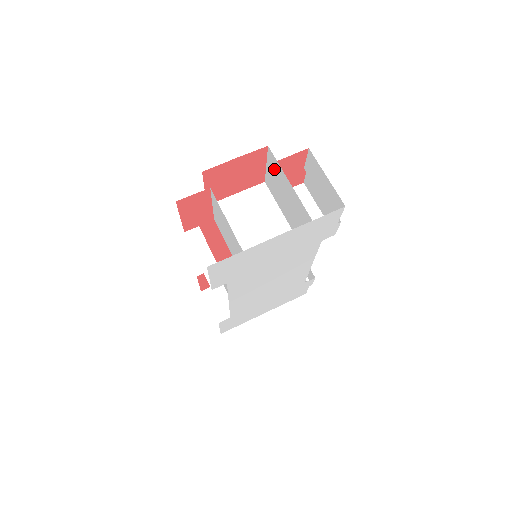
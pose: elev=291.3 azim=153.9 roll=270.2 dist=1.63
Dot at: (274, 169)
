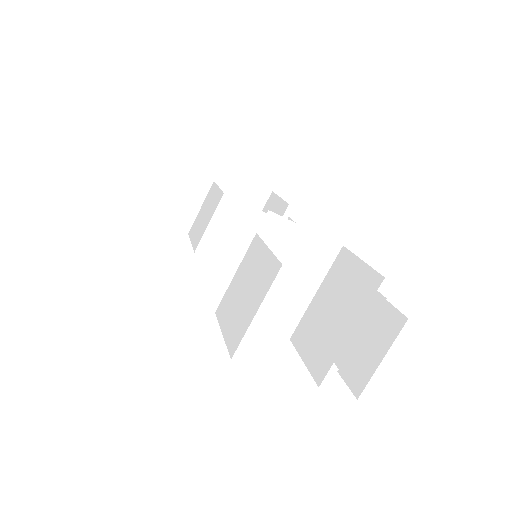
Dot at: (360, 287)
